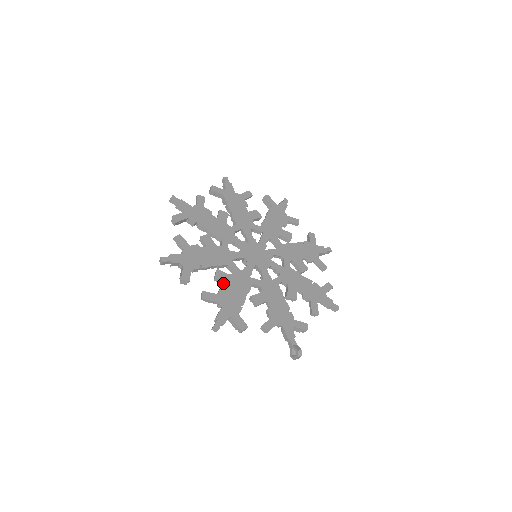
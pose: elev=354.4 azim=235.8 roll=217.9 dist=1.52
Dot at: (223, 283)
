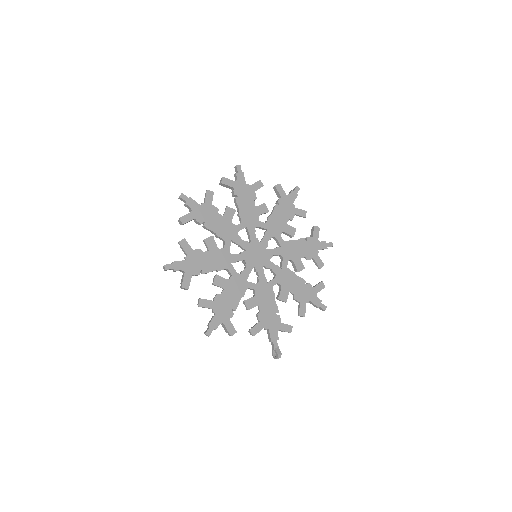
Dot at: (220, 287)
